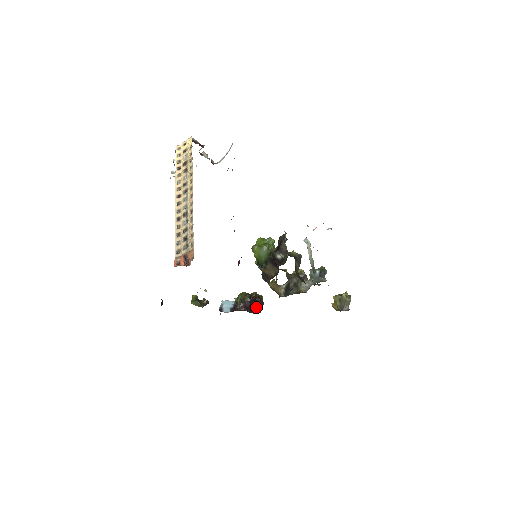
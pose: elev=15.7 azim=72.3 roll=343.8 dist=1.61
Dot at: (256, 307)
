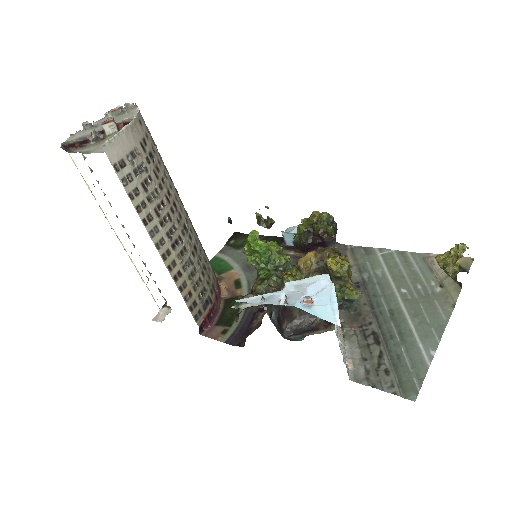
Dot at: (322, 244)
